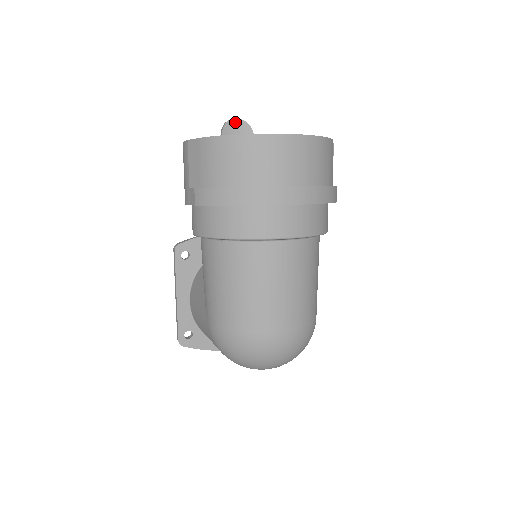
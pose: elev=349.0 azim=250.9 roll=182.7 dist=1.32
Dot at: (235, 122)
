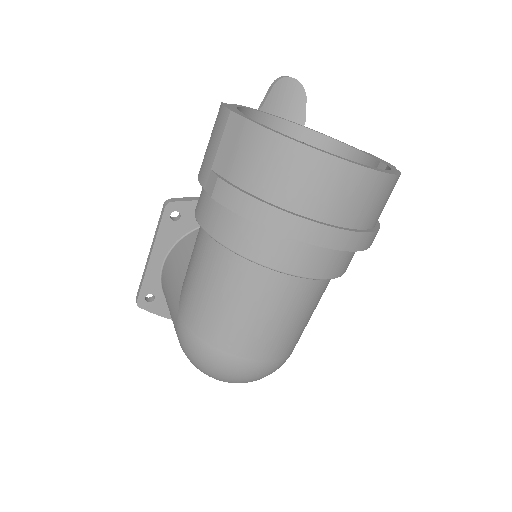
Dot at: (290, 82)
